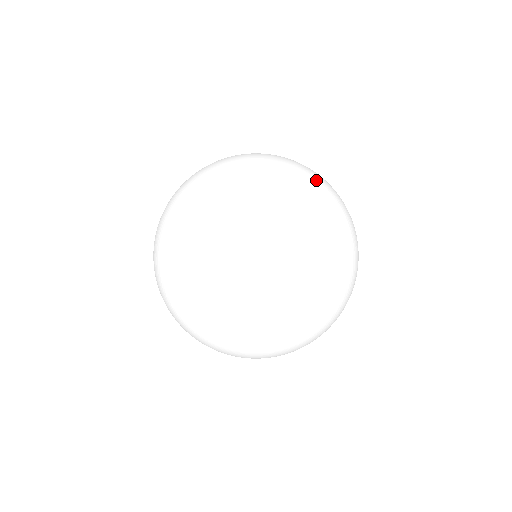
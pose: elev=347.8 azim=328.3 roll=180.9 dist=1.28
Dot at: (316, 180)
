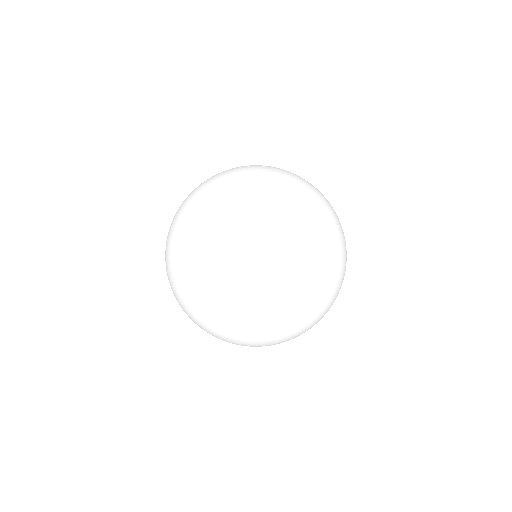
Dot at: (203, 262)
